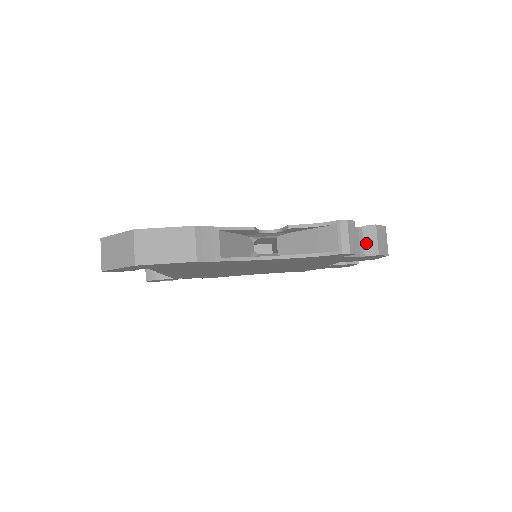
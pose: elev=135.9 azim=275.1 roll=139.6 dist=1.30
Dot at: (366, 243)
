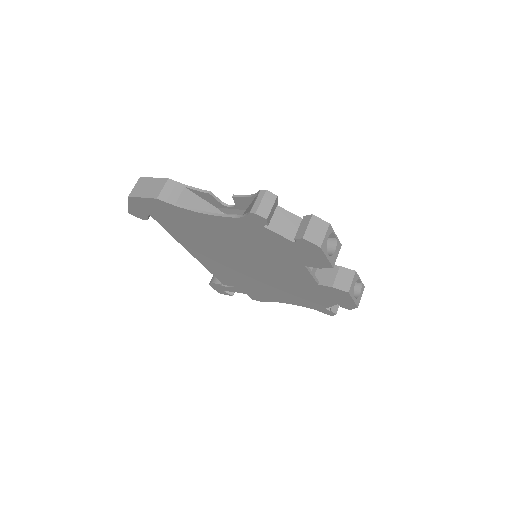
Dot at: (300, 229)
